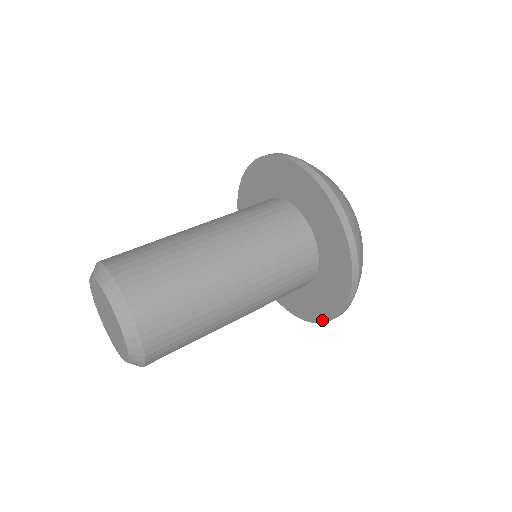
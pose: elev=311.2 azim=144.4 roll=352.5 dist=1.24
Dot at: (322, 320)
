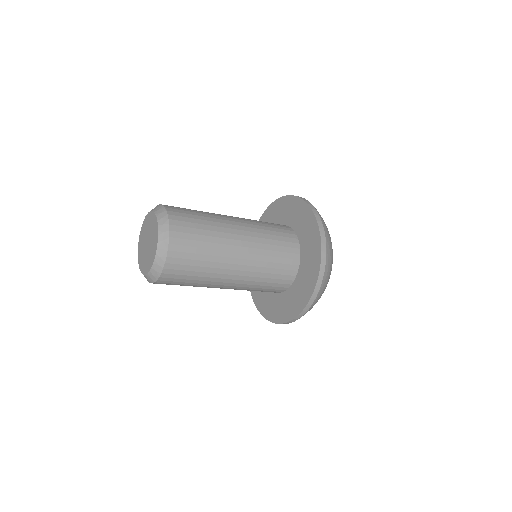
Dot at: (302, 308)
